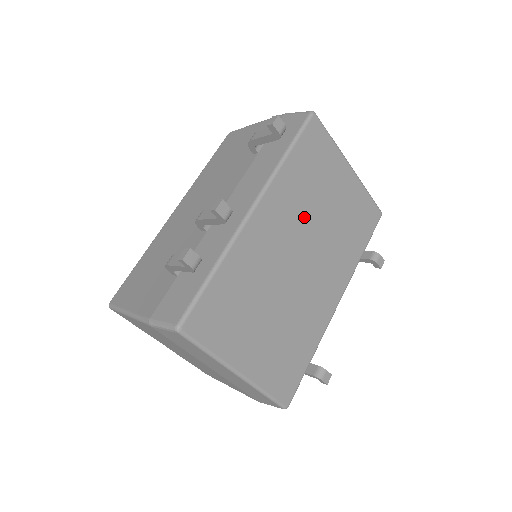
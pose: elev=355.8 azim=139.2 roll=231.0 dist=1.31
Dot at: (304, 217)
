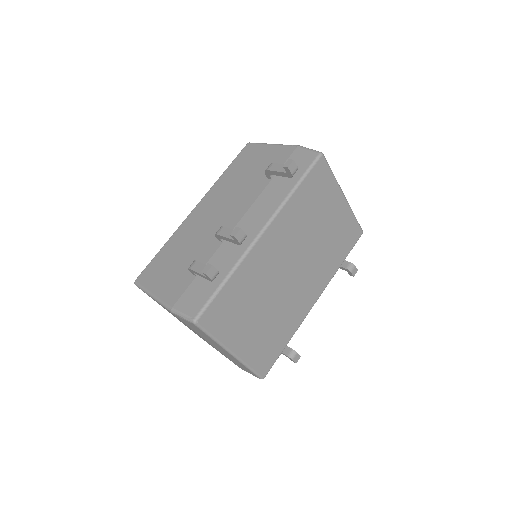
Dot at: (300, 238)
